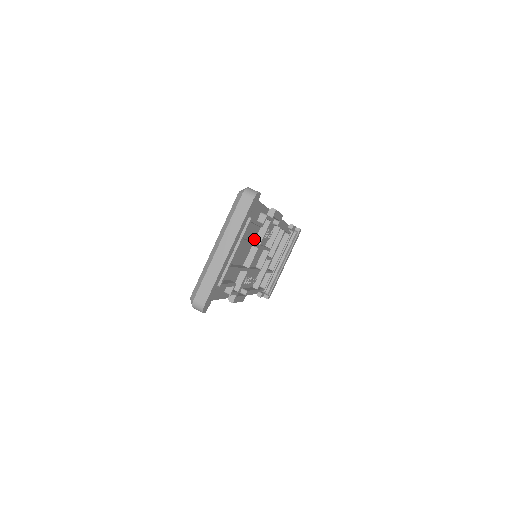
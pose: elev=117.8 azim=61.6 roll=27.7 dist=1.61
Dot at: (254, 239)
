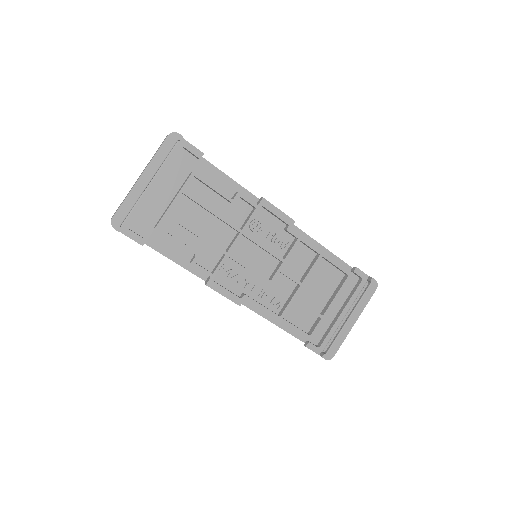
Dot at: (239, 226)
